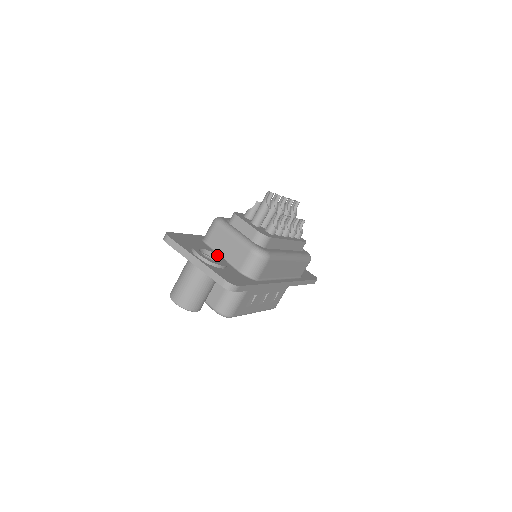
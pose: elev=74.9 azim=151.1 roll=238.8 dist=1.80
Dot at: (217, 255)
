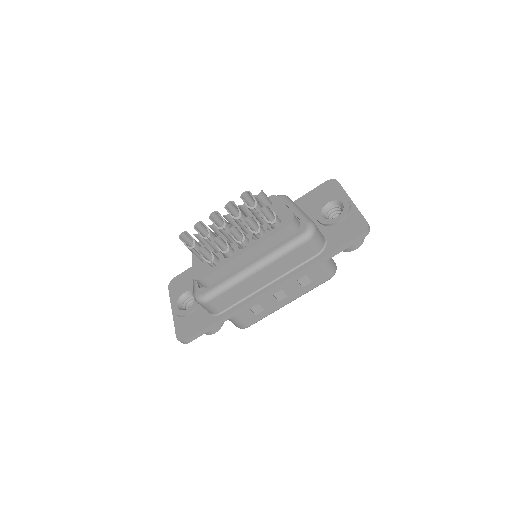
Dot at: occluded
